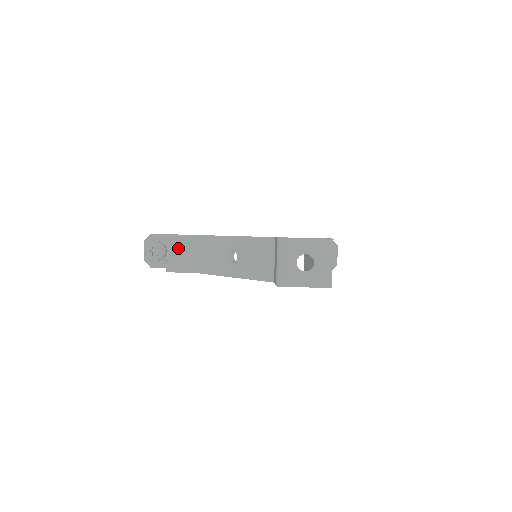
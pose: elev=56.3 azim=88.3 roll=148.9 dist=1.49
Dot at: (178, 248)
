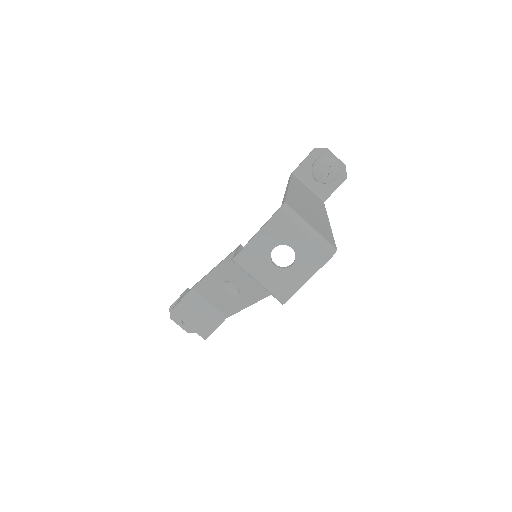
Dot at: (190, 314)
